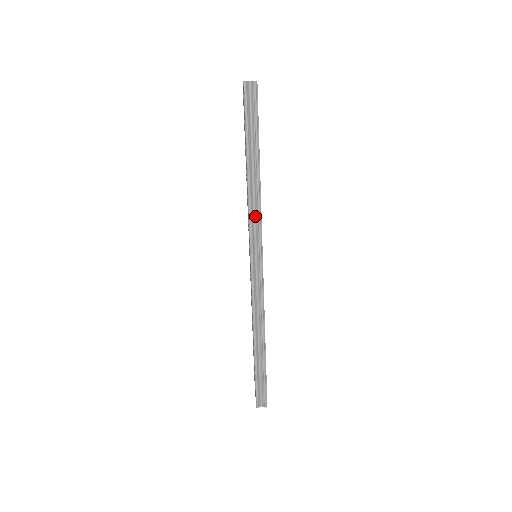
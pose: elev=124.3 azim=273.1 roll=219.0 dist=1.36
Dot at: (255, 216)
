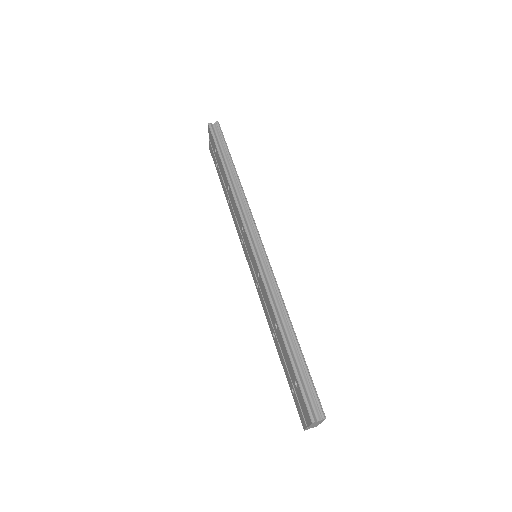
Dot at: (243, 208)
